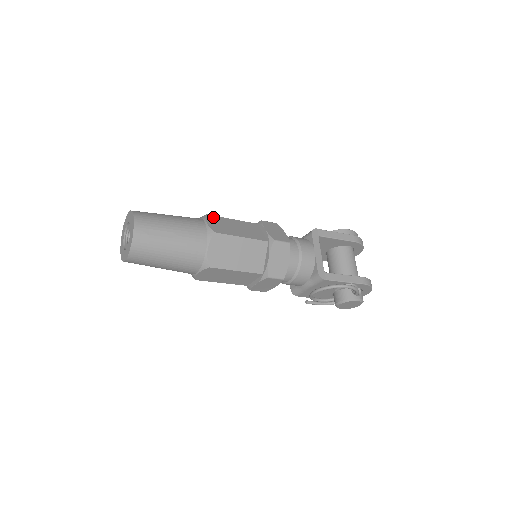
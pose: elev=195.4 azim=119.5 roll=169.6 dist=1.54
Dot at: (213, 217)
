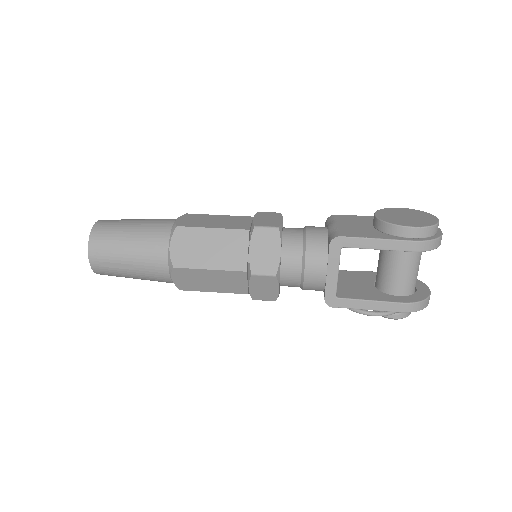
Dot at: (183, 231)
